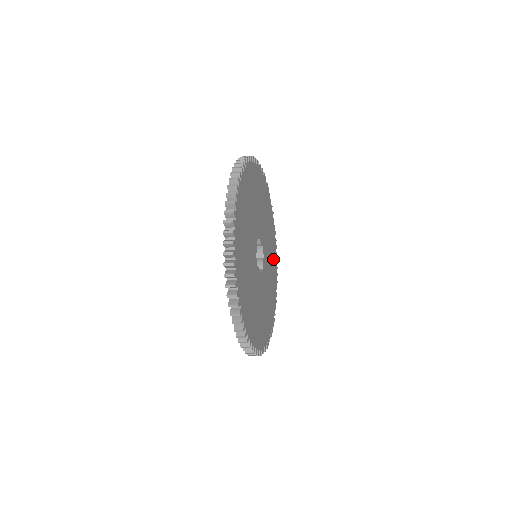
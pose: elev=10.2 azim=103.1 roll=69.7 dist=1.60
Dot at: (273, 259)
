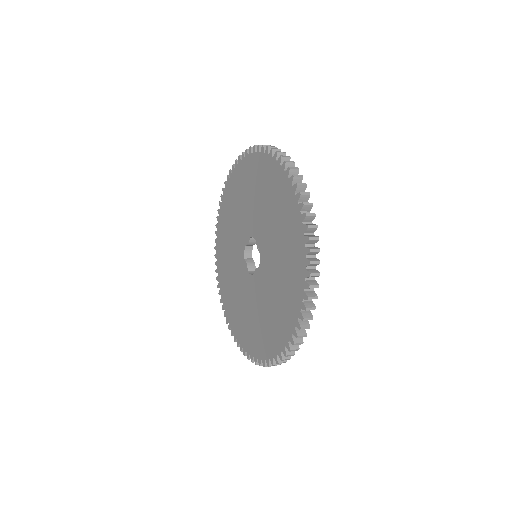
Dot at: occluded
